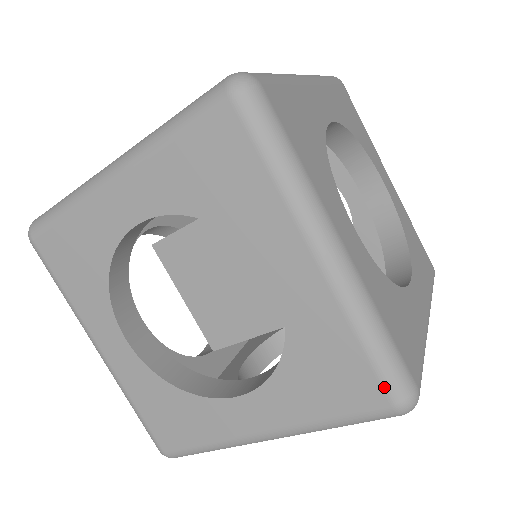
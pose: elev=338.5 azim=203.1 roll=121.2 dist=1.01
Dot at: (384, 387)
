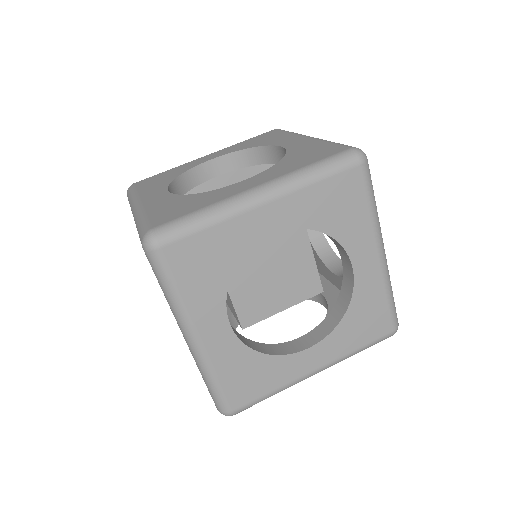
Dot at: (392, 321)
